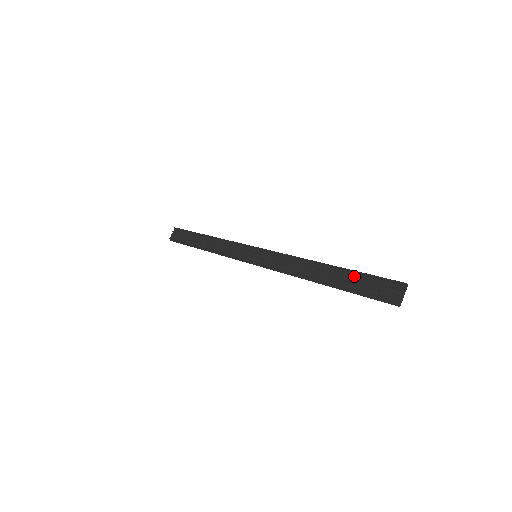
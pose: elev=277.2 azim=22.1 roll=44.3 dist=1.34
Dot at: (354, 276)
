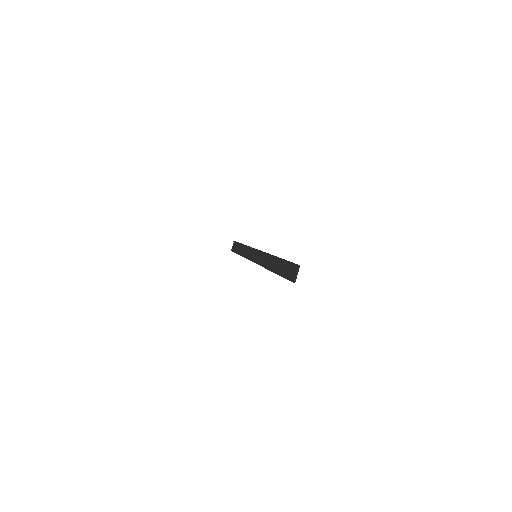
Dot at: (283, 263)
